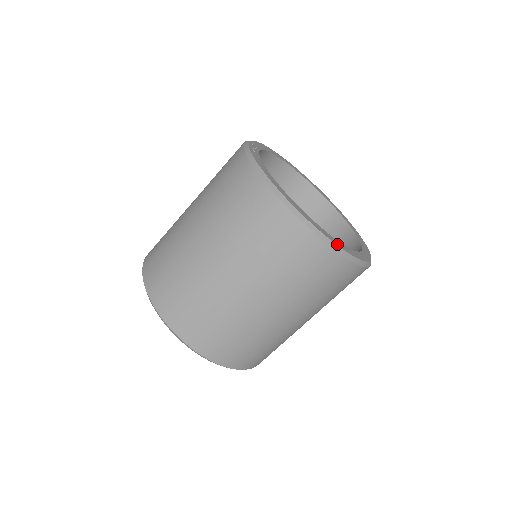
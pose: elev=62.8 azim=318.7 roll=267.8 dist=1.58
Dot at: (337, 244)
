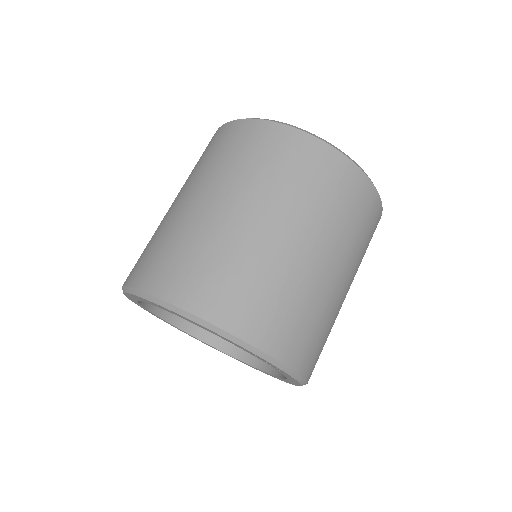
Dot at: occluded
